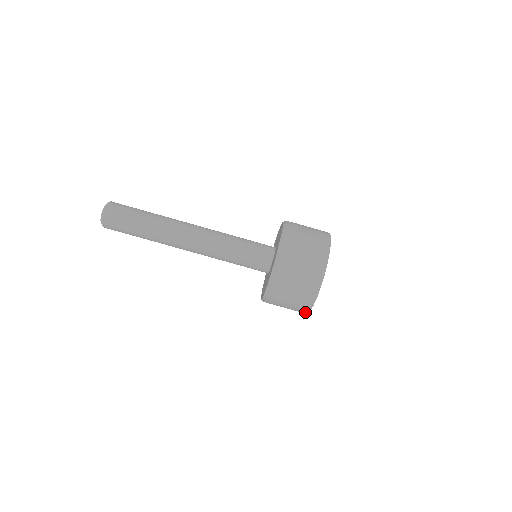
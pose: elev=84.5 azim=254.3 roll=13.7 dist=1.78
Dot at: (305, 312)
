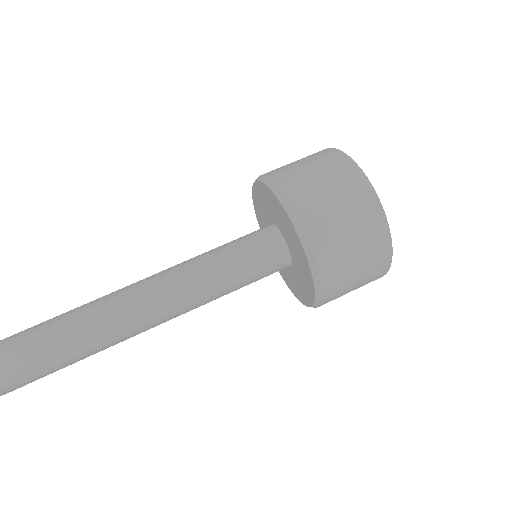
Dot at: (384, 272)
